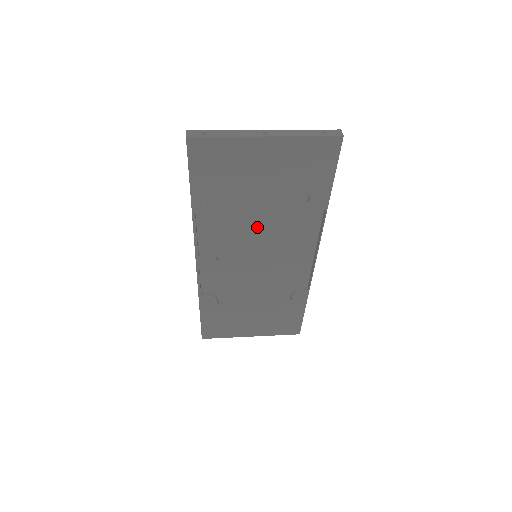
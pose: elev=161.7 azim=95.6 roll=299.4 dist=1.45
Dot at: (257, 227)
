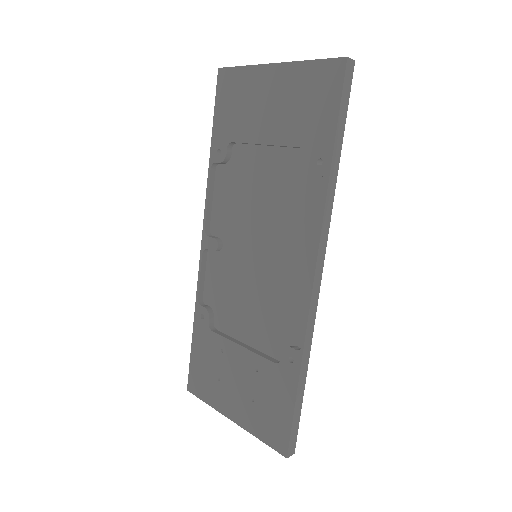
Dot at: (262, 205)
